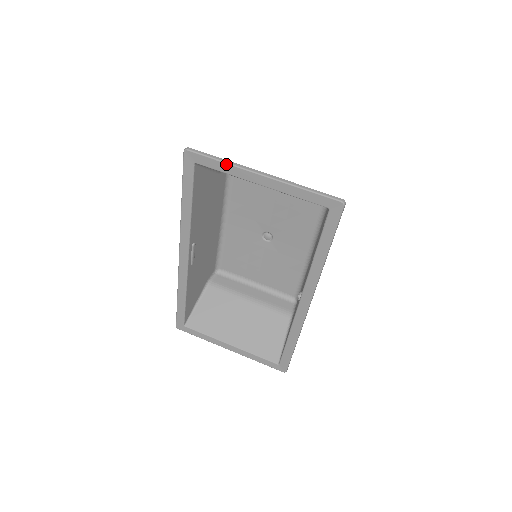
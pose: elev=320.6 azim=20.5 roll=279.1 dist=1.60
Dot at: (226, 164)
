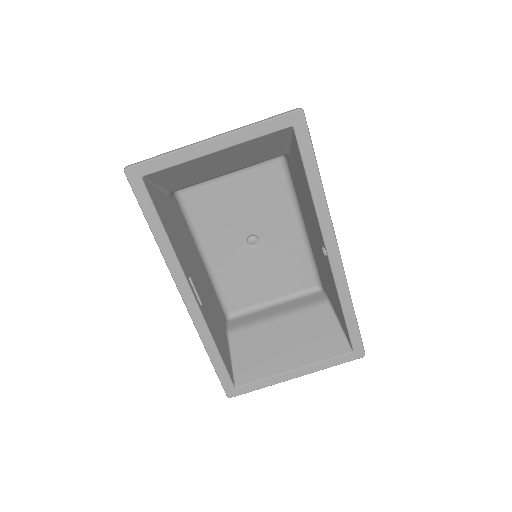
Dot at: (172, 154)
